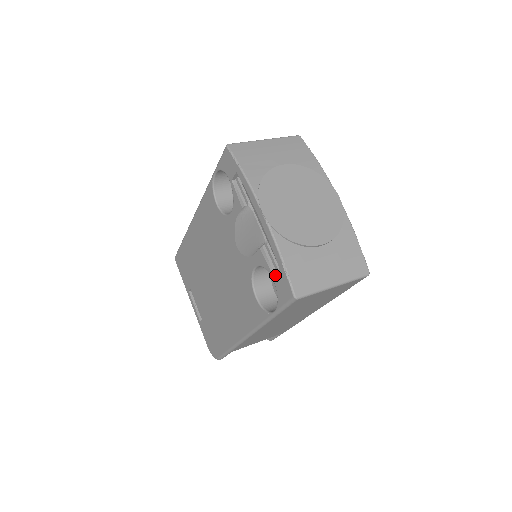
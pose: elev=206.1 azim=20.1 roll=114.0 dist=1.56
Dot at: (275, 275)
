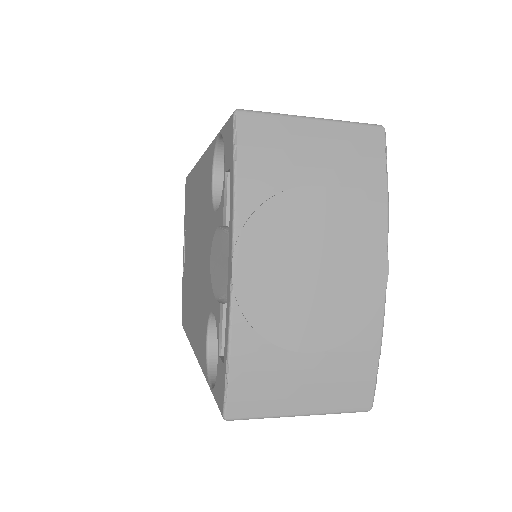
Dot at: (219, 359)
